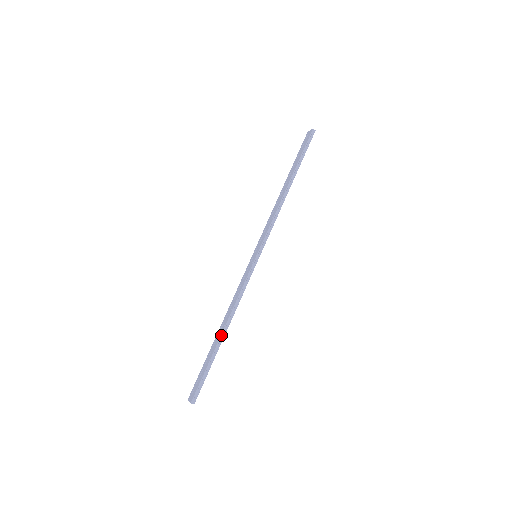
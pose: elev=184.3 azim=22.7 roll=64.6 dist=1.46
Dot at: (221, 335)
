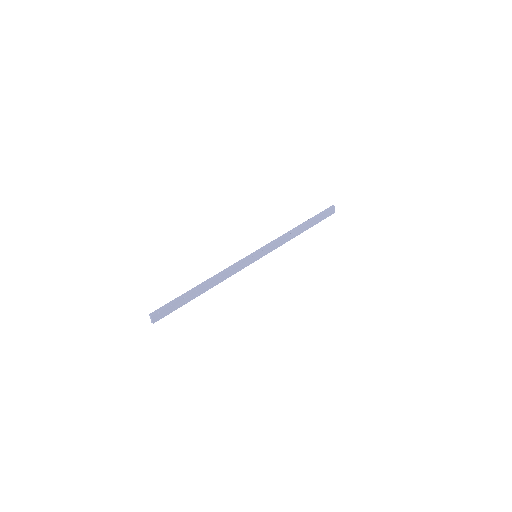
Dot at: (200, 284)
